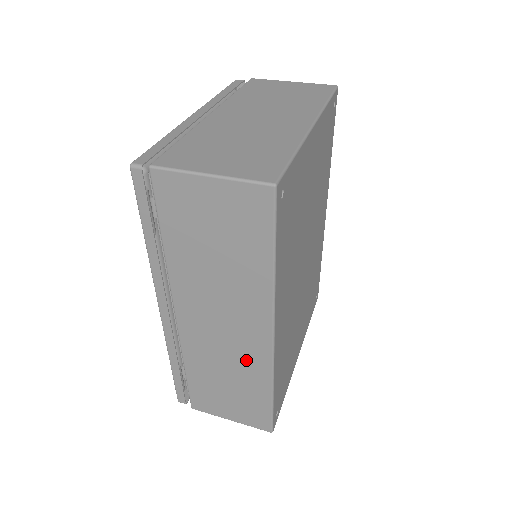
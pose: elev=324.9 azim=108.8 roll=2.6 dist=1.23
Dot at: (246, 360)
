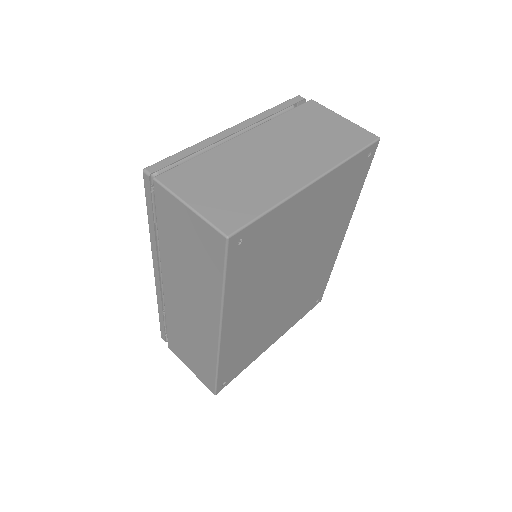
Dot at: (202, 338)
